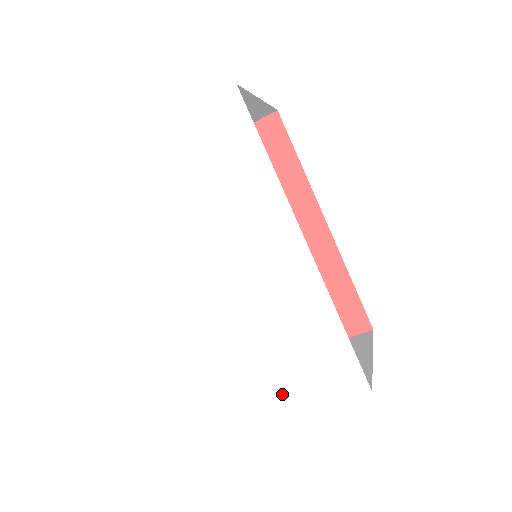
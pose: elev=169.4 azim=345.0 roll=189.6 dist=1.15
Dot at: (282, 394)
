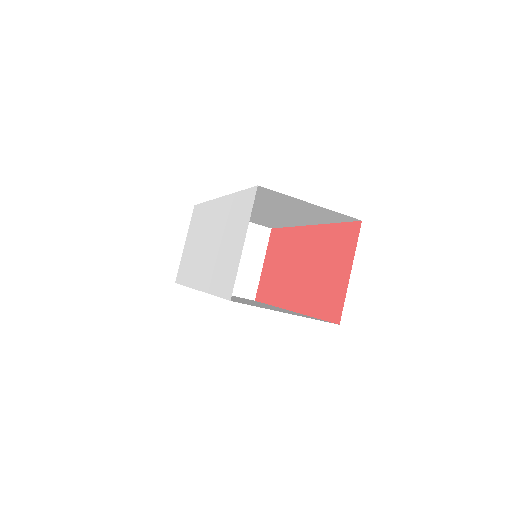
Dot at: (237, 247)
